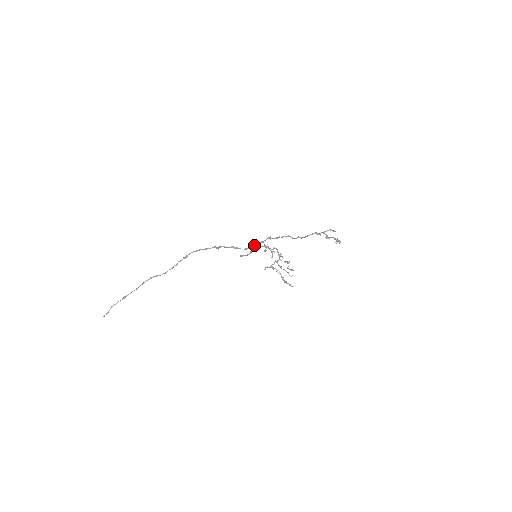
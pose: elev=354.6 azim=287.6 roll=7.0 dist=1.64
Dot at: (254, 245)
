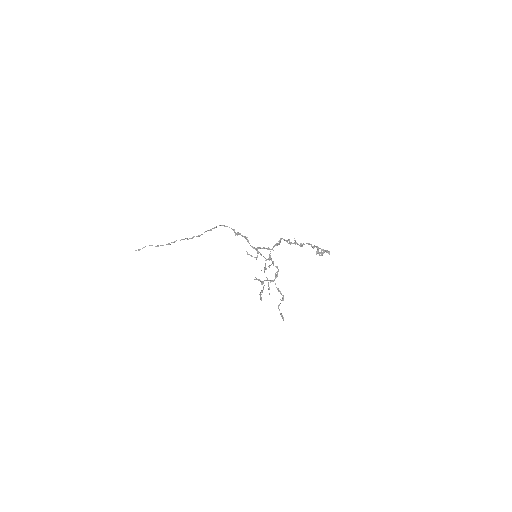
Dot at: (262, 248)
